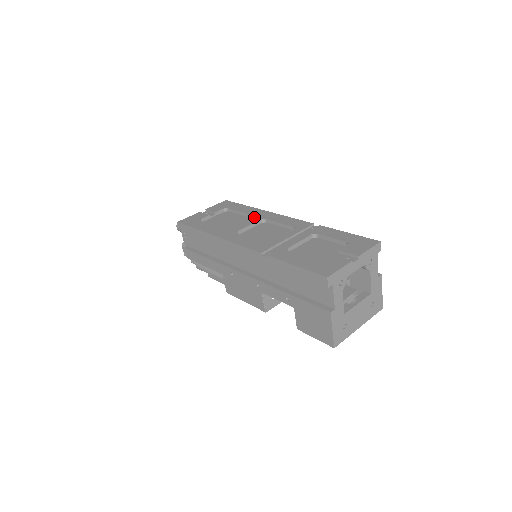
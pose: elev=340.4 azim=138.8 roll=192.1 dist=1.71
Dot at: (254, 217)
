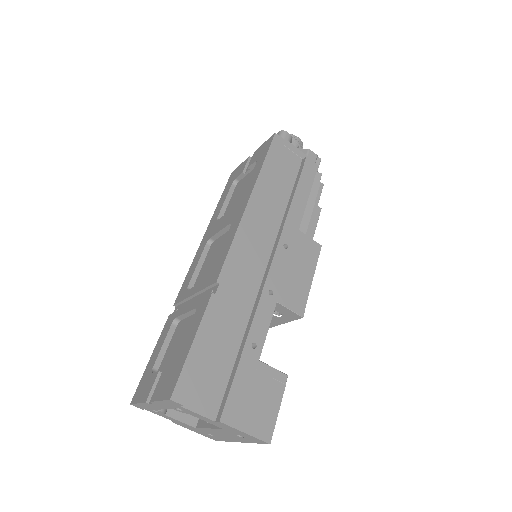
Dot at: (234, 212)
